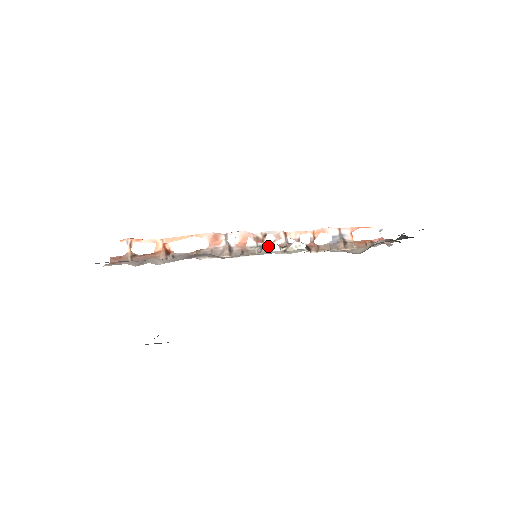
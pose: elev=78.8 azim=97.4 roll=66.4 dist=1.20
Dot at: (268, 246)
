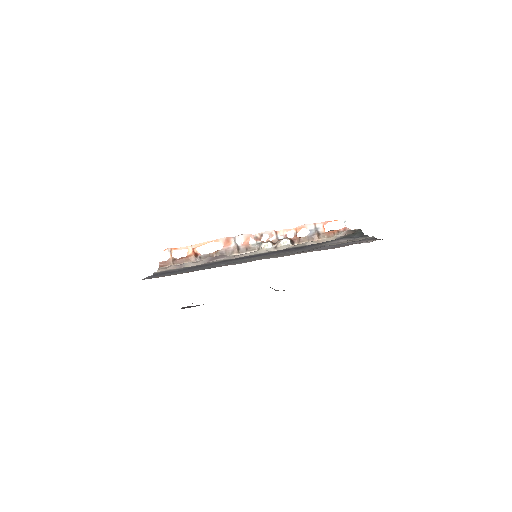
Dot at: (264, 245)
